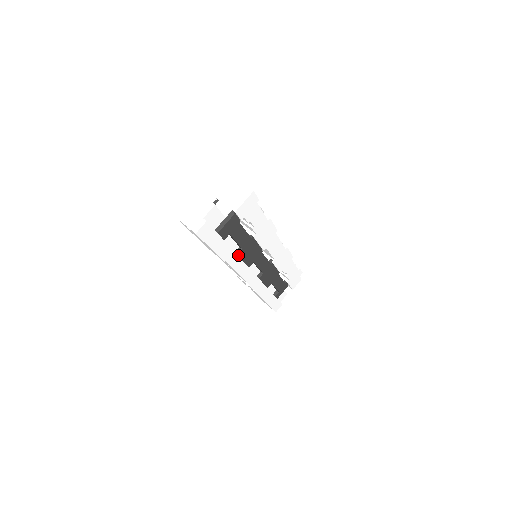
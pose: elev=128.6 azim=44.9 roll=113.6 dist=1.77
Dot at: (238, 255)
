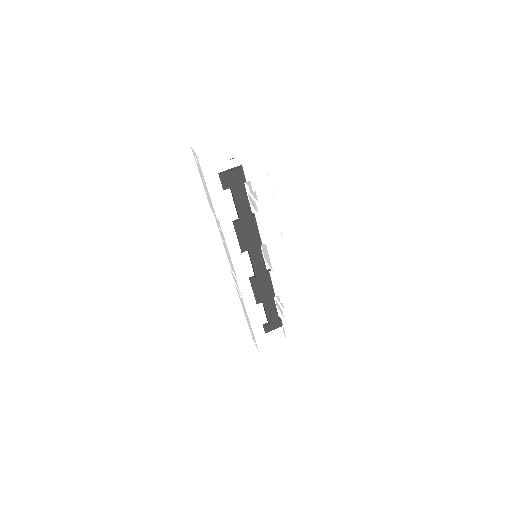
Dot at: (234, 224)
